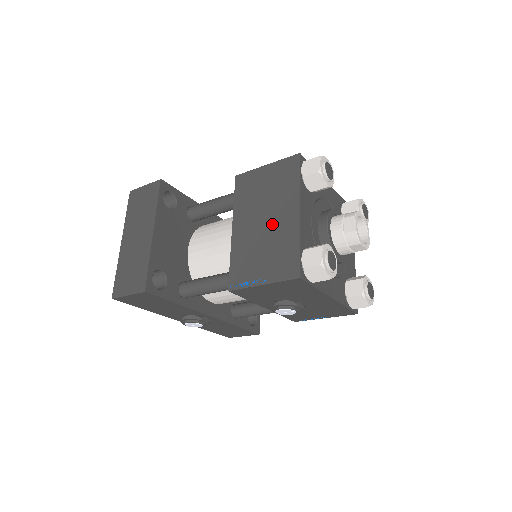
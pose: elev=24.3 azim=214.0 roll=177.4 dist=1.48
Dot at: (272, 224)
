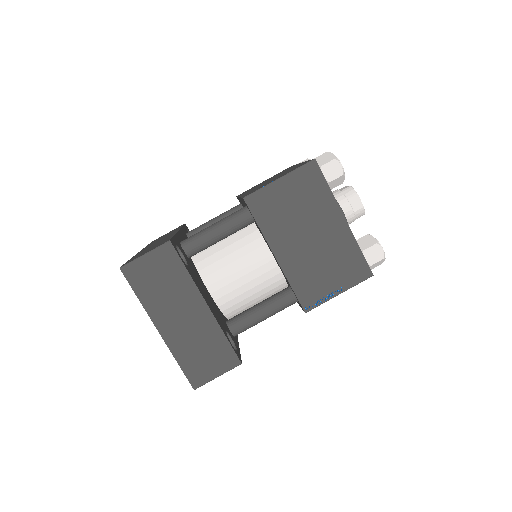
Dot at: (321, 238)
